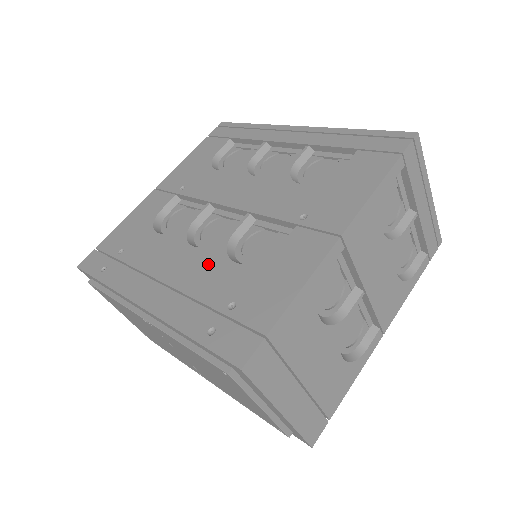
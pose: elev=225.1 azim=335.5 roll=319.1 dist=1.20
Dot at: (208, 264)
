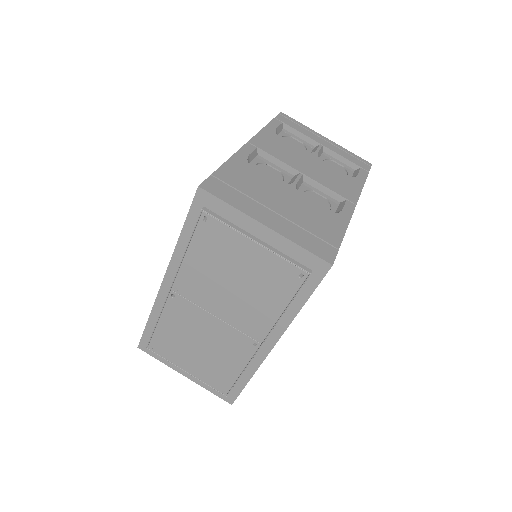
Dot at: occluded
